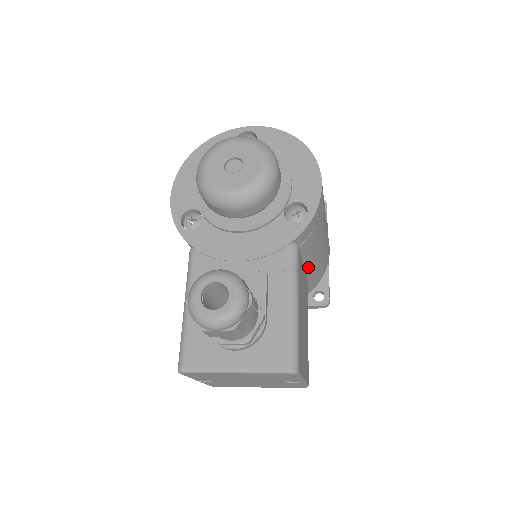
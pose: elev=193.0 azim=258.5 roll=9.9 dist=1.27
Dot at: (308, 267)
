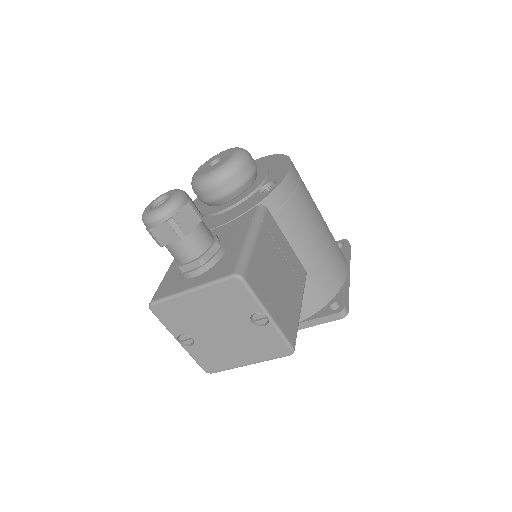
Dot at: (302, 256)
